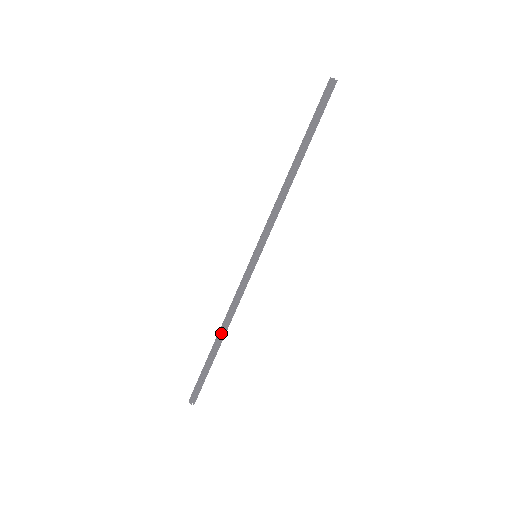
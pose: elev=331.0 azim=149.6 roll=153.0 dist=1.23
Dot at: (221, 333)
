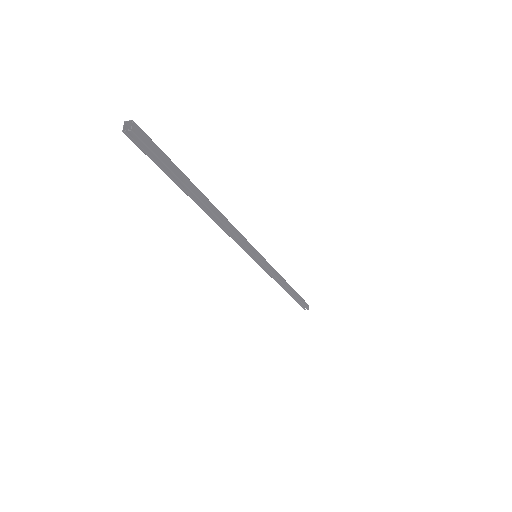
Dot at: (283, 288)
